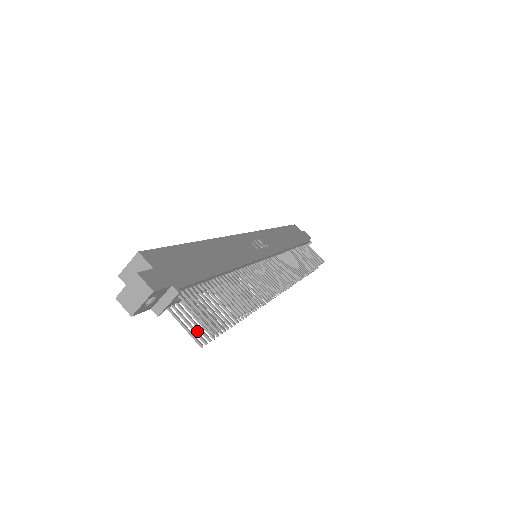
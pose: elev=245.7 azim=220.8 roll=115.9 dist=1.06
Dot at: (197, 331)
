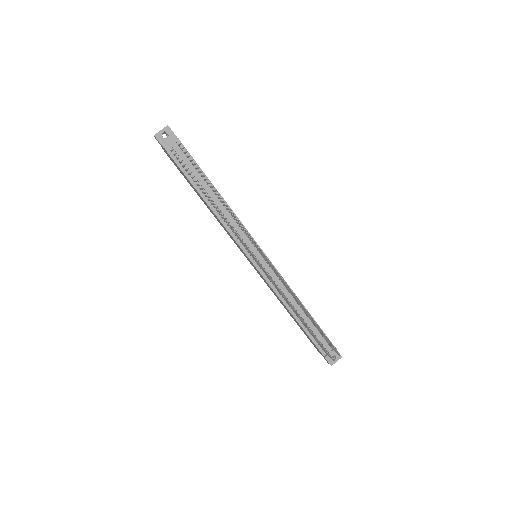
Dot at: occluded
